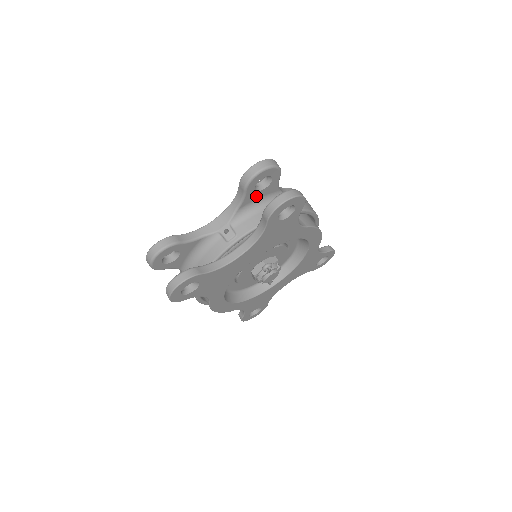
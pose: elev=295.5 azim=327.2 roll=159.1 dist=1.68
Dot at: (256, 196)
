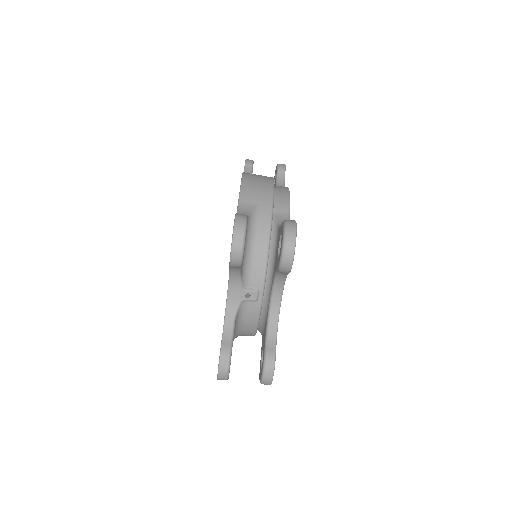
Dot at: occluded
